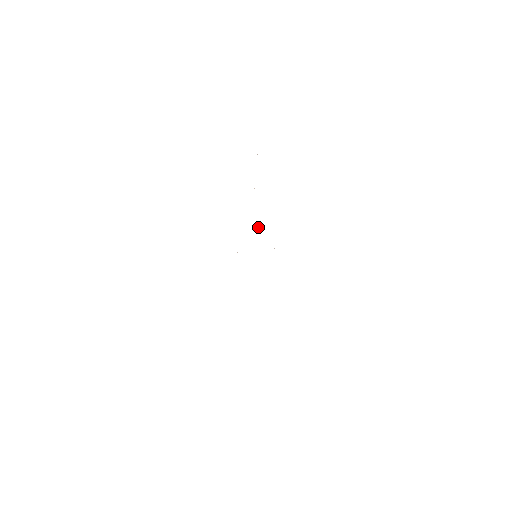
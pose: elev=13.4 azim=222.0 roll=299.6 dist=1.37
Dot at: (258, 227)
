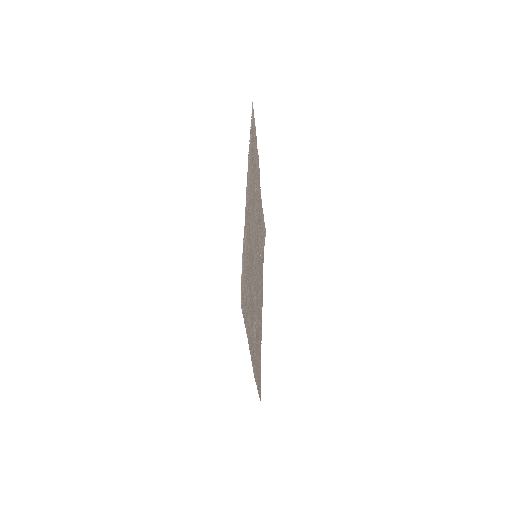
Dot at: (255, 228)
